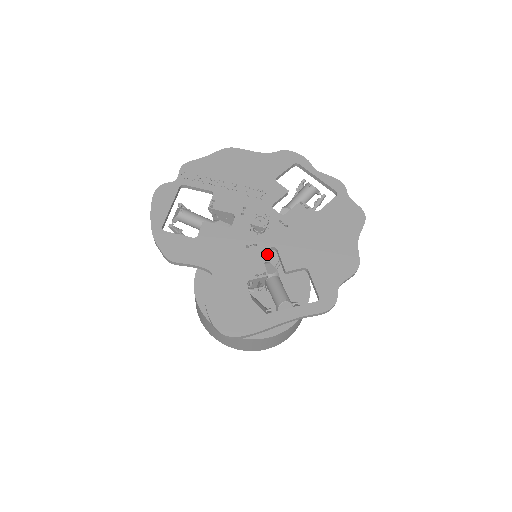
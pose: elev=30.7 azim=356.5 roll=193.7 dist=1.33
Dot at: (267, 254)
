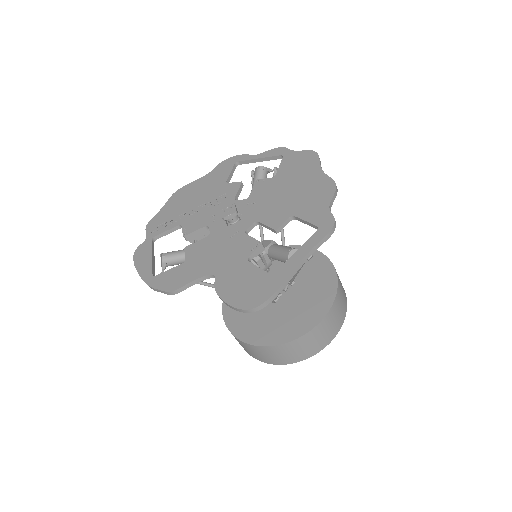
Dot at: (275, 263)
